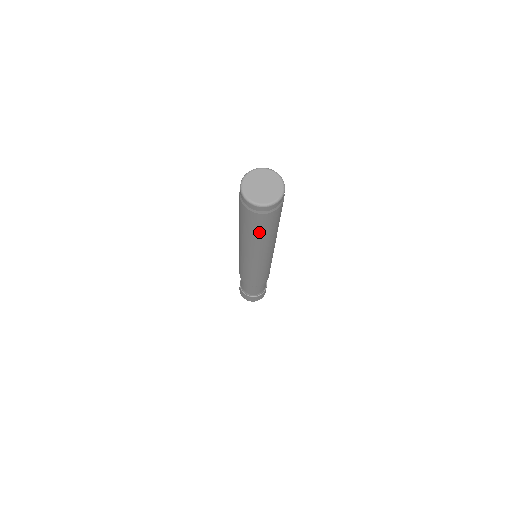
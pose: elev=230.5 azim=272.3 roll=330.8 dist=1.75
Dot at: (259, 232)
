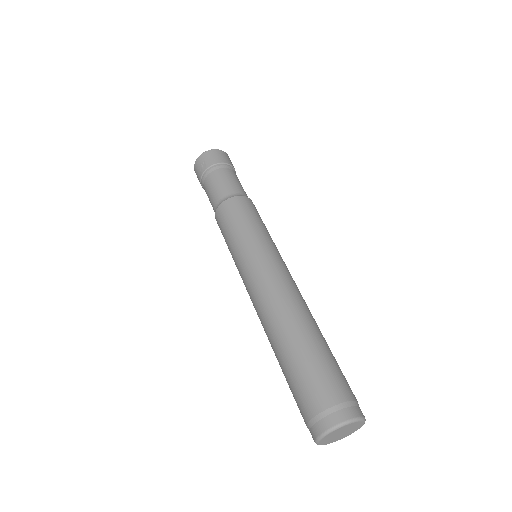
Dot at: occluded
